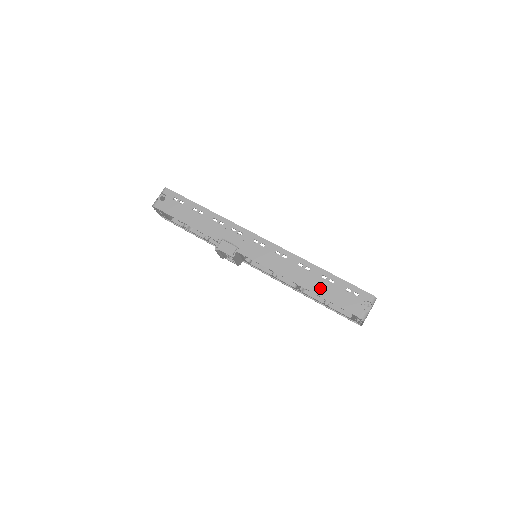
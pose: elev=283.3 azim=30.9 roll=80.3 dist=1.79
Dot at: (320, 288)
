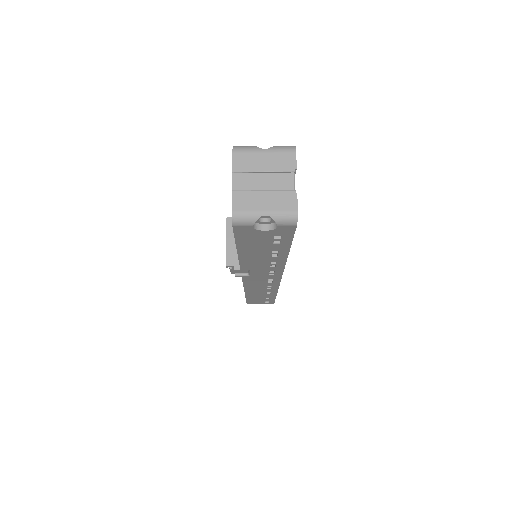
Dot at: occluded
